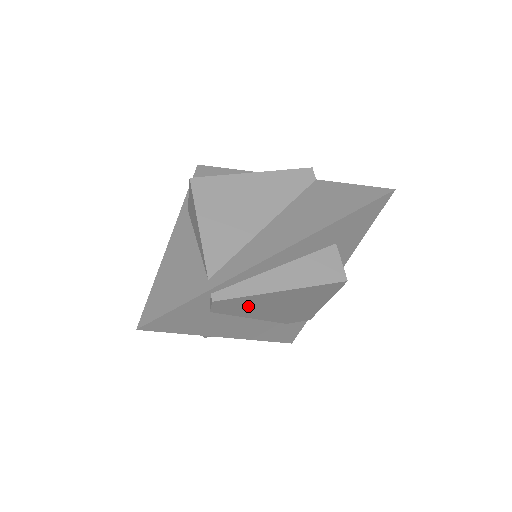
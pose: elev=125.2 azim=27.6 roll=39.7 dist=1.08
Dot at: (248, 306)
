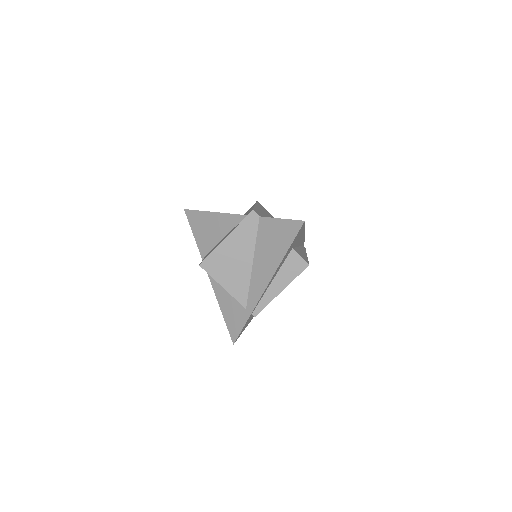
Dot at: occluded
